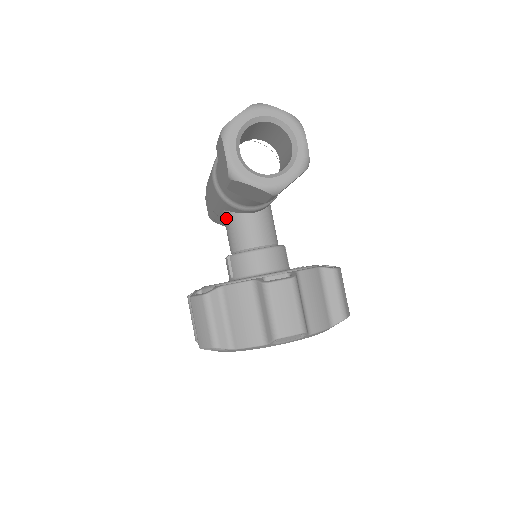
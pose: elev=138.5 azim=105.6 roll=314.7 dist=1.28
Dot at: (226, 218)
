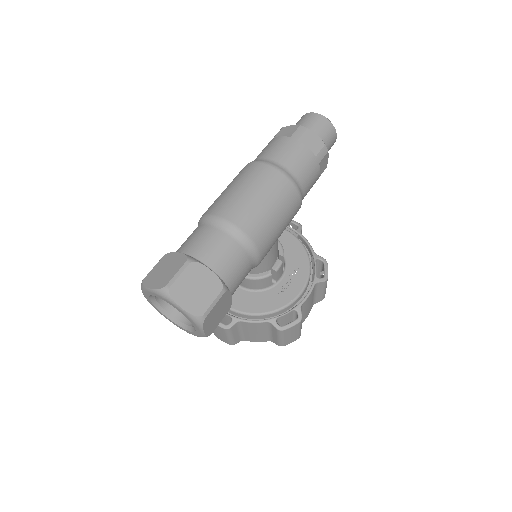
Dot at: occluded
